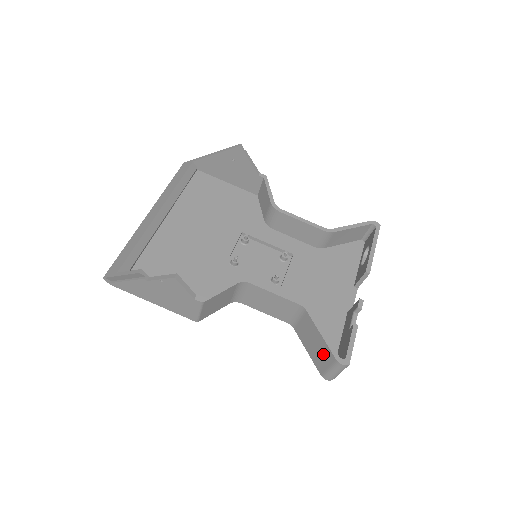
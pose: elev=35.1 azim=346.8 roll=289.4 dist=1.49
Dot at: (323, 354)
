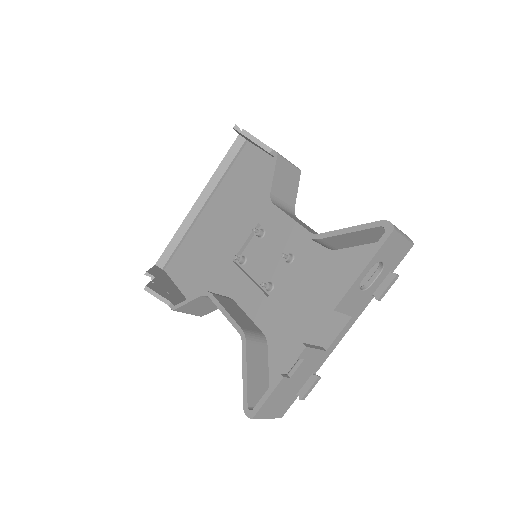
Dot at: occluded
